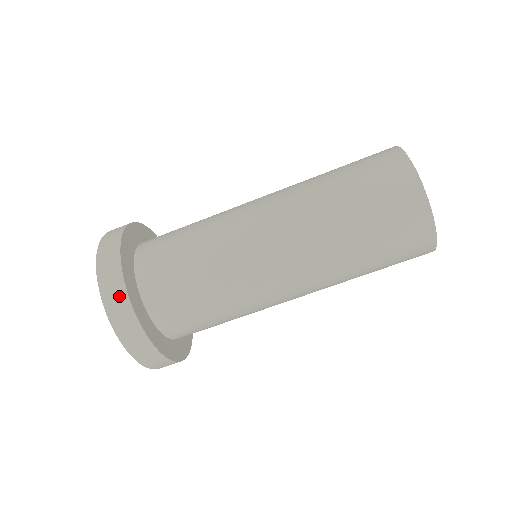
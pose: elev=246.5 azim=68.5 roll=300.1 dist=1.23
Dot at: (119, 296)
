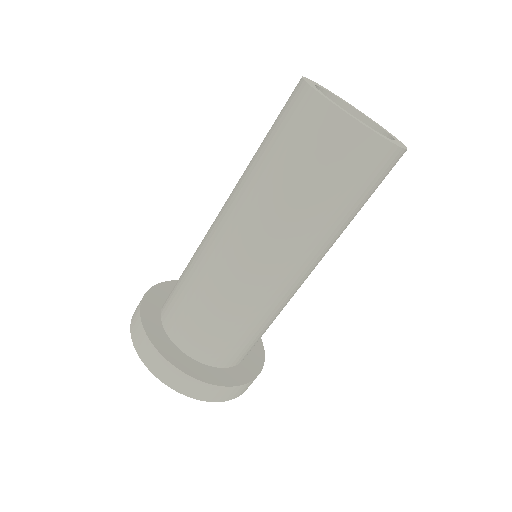
Dot at: (148, 348)
